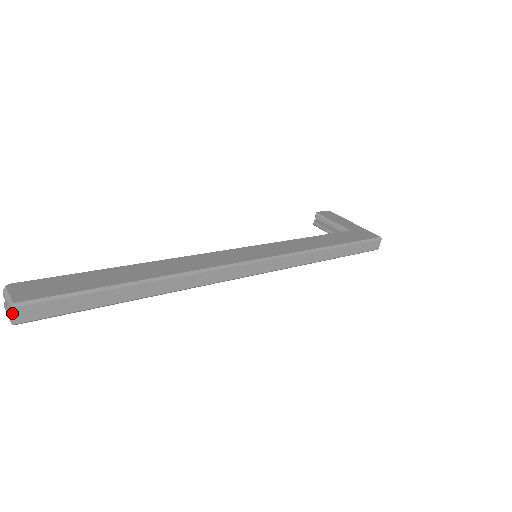
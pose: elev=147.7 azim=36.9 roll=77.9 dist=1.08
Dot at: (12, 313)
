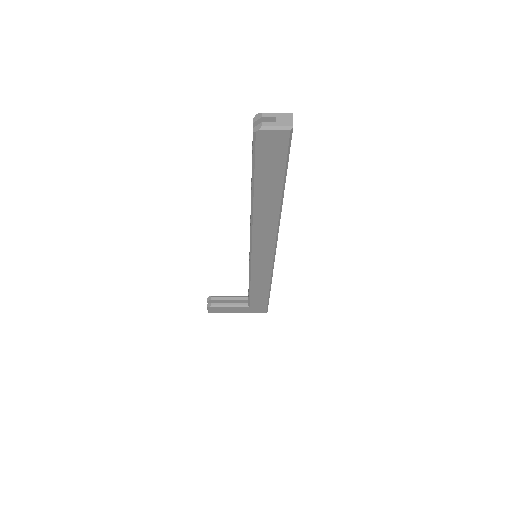
Dot at: (292, 118)
